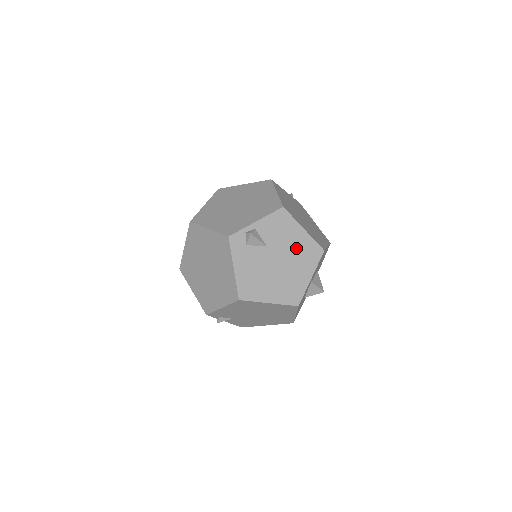
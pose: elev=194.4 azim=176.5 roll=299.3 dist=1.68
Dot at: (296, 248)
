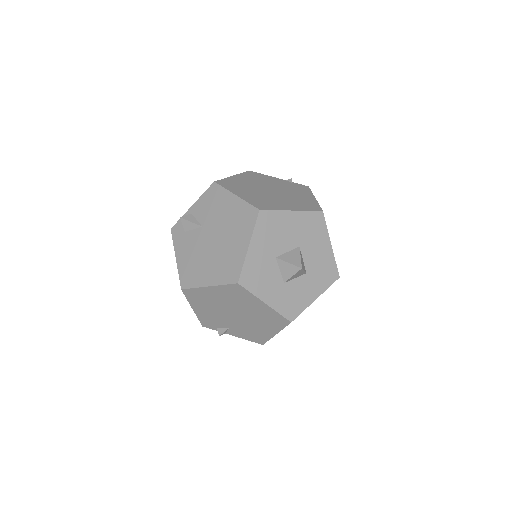
Dot at: (230, 218)
